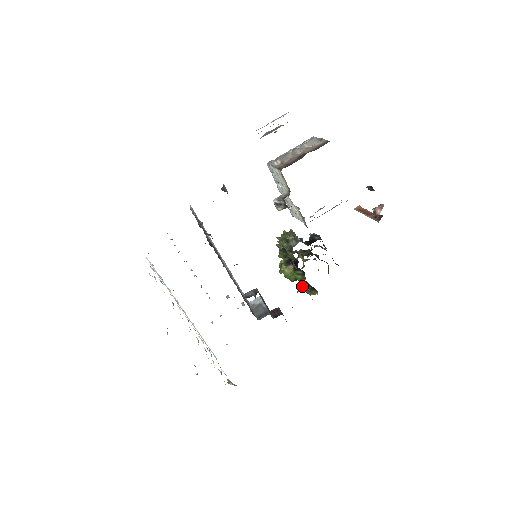
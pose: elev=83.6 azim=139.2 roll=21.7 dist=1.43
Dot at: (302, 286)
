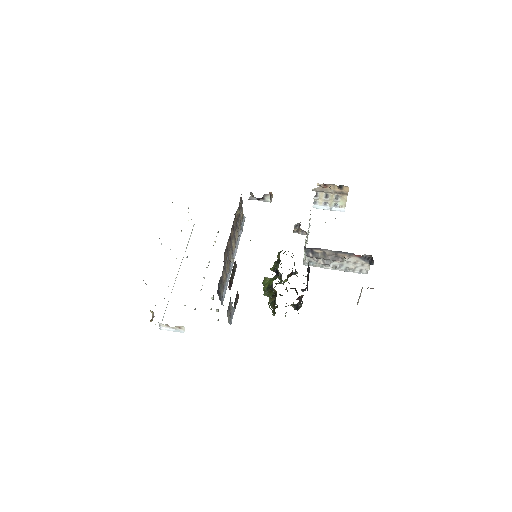
Dot at: (270, 304)
